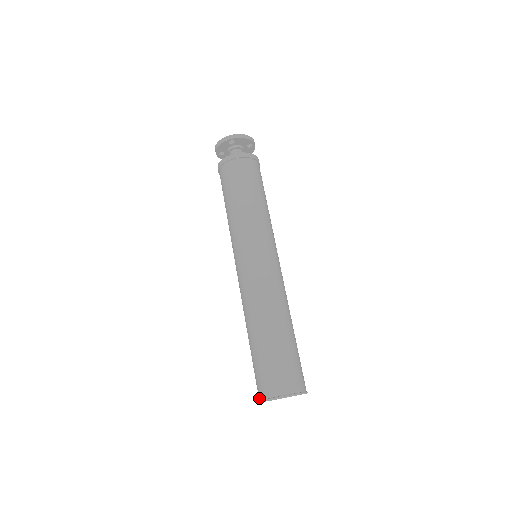
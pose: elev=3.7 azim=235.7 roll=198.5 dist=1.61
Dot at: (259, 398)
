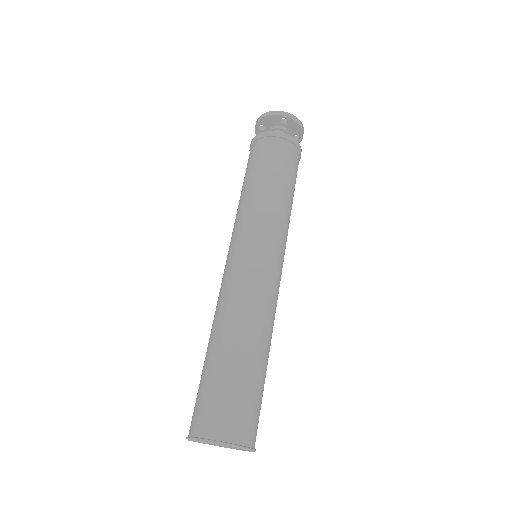
Dot at: (193, 433)
